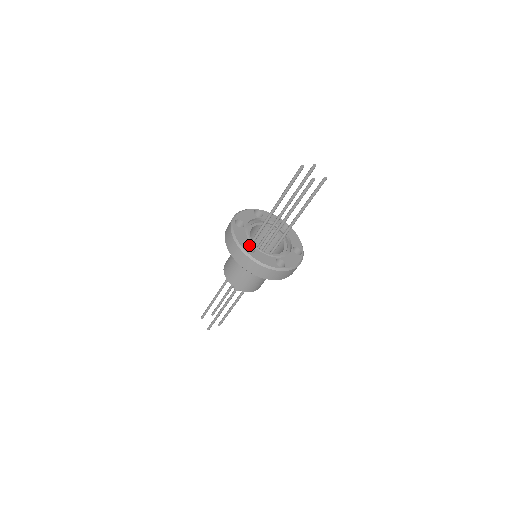
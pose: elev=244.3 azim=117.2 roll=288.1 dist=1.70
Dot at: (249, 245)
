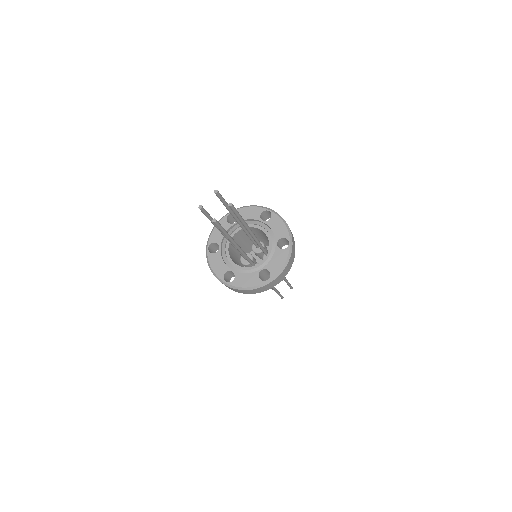
Dot at: (228, 271)
